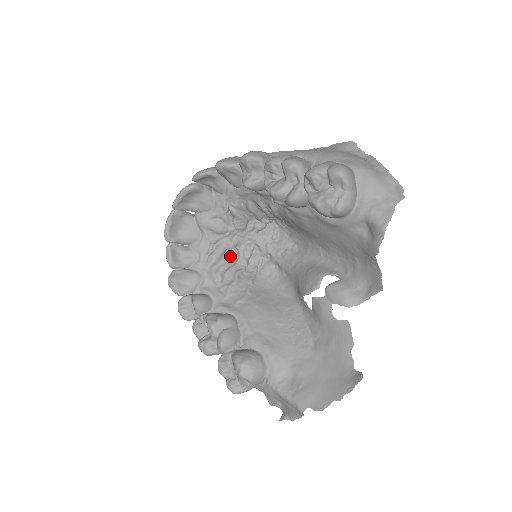
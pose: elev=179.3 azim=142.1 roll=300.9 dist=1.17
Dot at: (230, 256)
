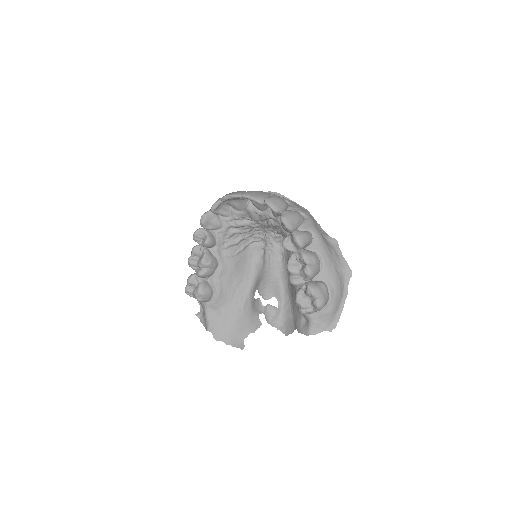
Dot at: (246, 228)
